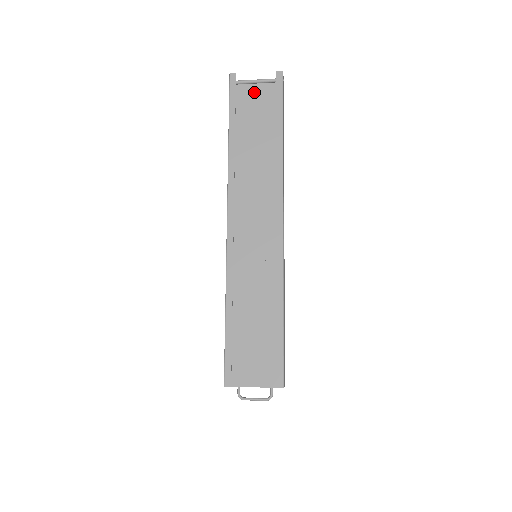
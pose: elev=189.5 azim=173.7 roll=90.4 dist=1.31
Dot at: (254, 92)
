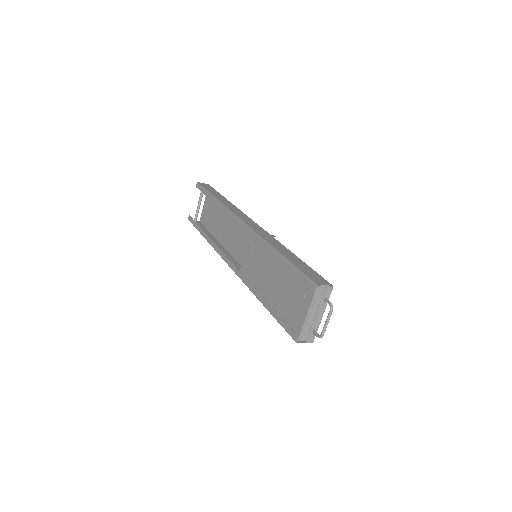
Dot at: (206, 208)
